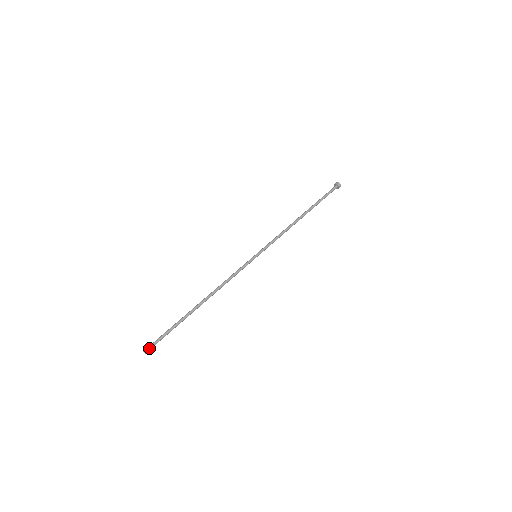
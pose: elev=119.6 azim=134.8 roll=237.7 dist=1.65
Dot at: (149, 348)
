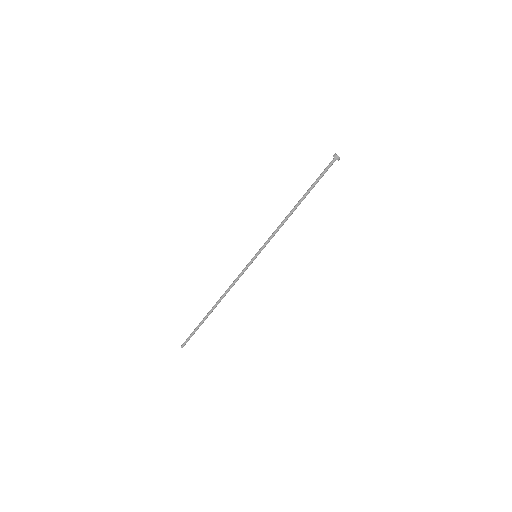
Dot at: (184, 345)
